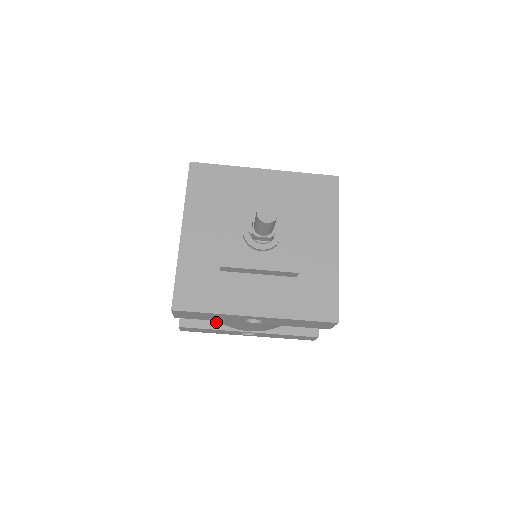
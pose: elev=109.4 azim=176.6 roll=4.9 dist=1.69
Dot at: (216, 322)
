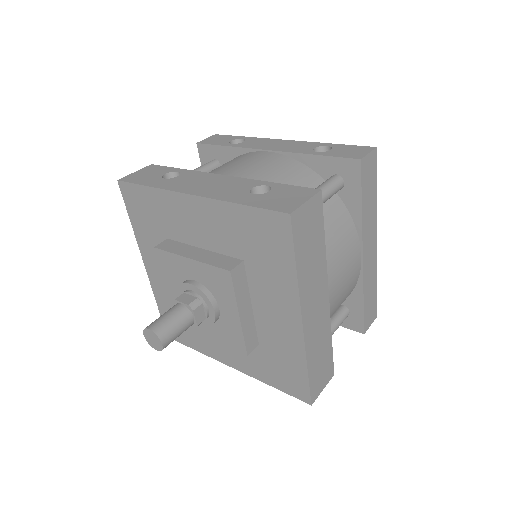
Dot at: occluded
